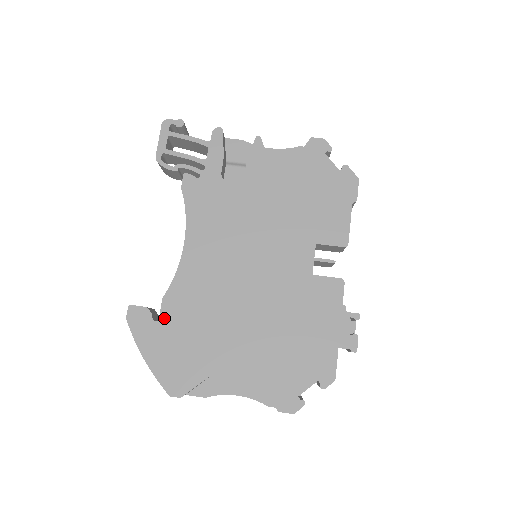
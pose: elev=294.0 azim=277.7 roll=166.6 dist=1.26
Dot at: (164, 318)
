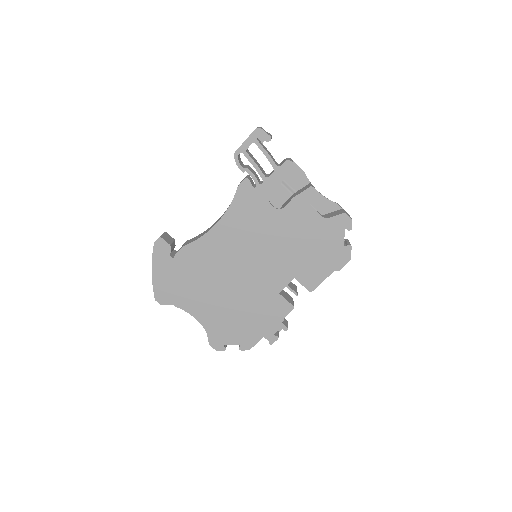
Dot at: (177, 258)
